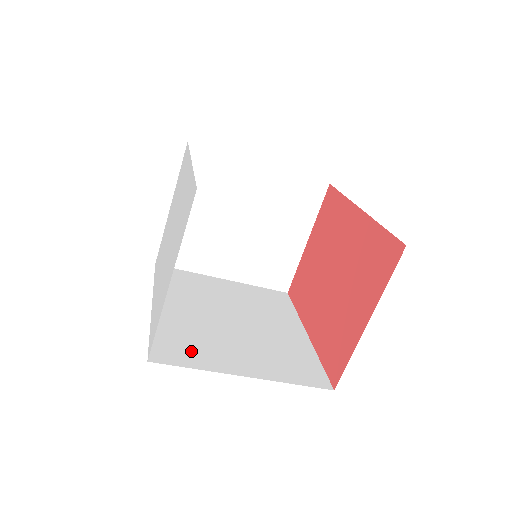
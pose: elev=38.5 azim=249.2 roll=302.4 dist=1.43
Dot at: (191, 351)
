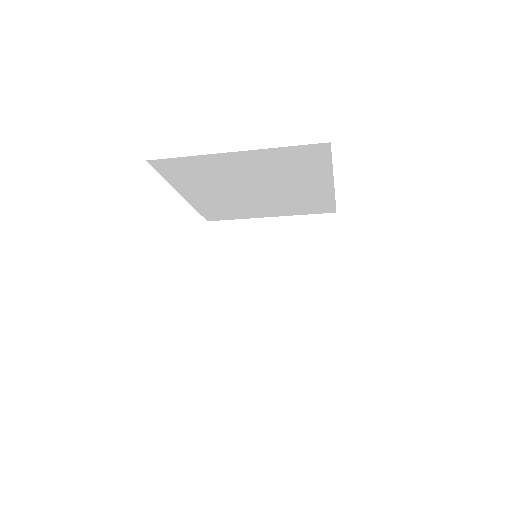
Dot at: occluded
